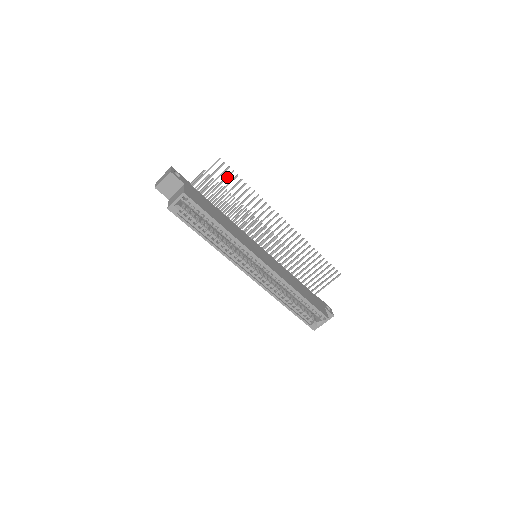
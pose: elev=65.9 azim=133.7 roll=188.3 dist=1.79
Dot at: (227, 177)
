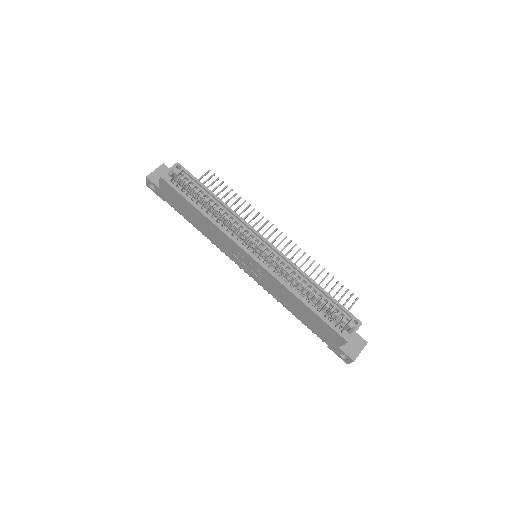
Dot at: (217, 186)
